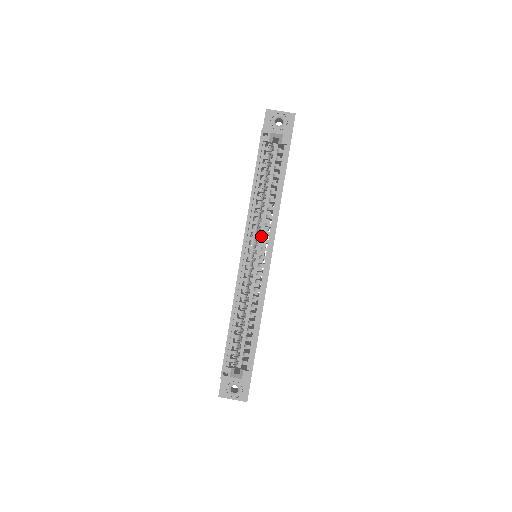
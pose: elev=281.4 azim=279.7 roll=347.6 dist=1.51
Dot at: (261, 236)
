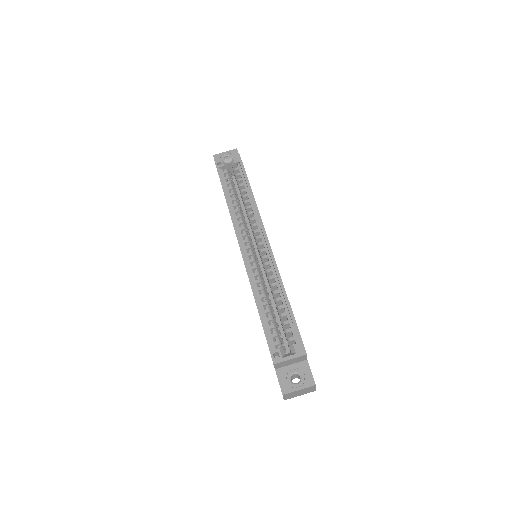
Dot at: (253, 241)
